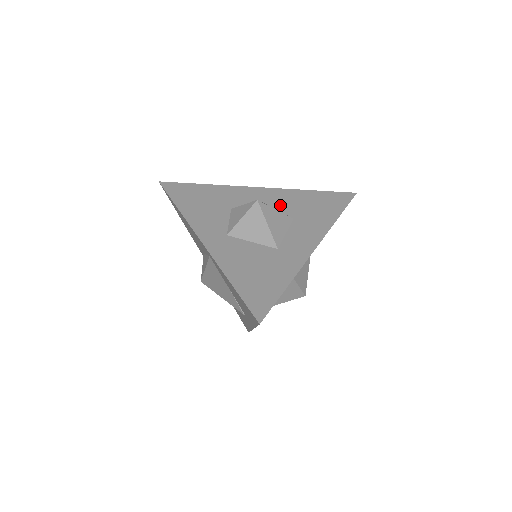
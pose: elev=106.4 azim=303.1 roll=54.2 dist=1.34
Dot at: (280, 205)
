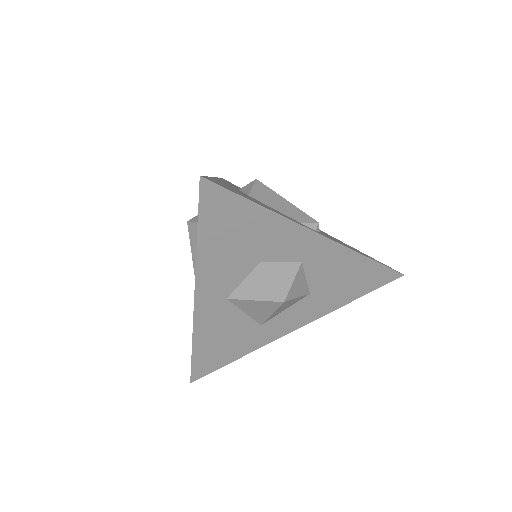
Dot at: (316, 272)
